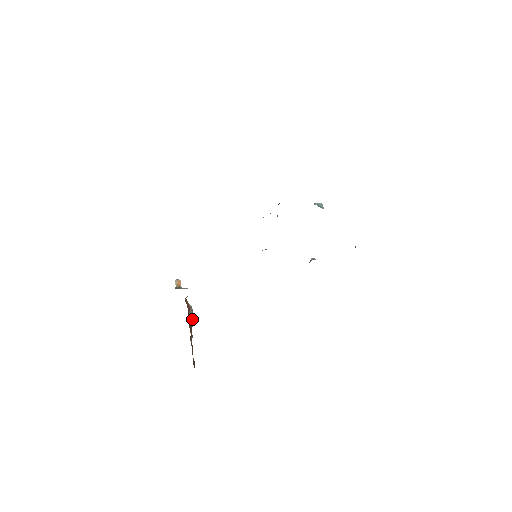
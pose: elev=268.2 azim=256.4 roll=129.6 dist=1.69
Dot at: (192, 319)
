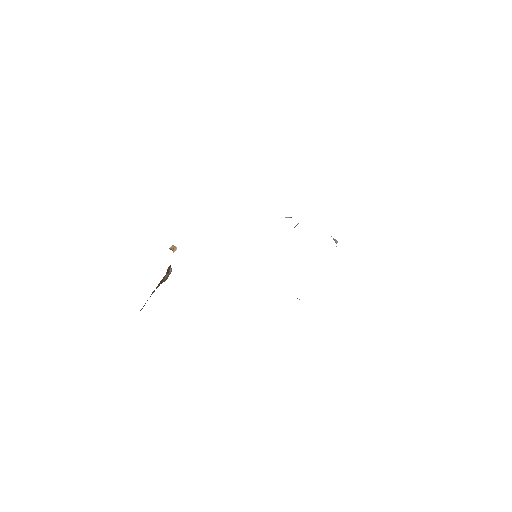
Dot at: (166, 278)
